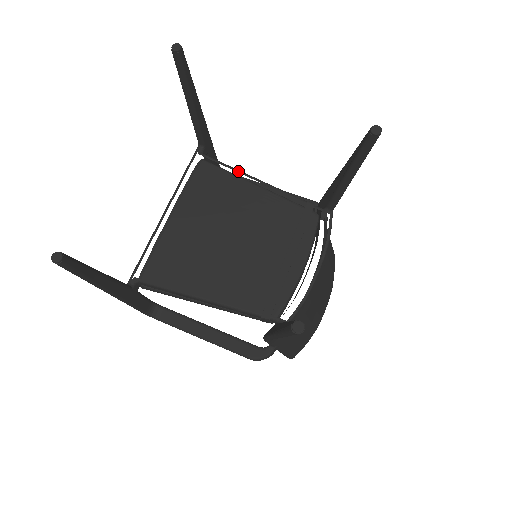
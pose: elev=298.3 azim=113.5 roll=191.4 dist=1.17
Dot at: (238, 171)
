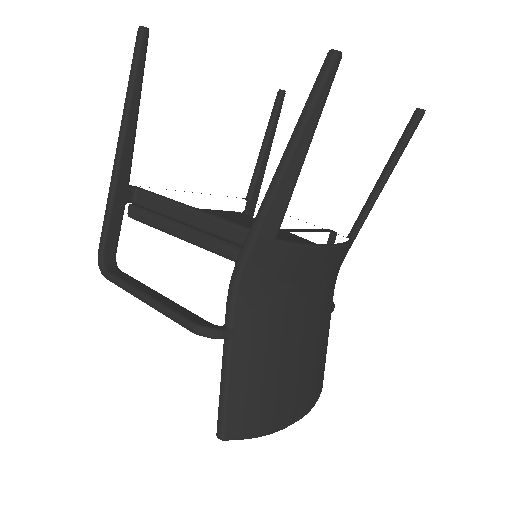
Dot at: occluded
